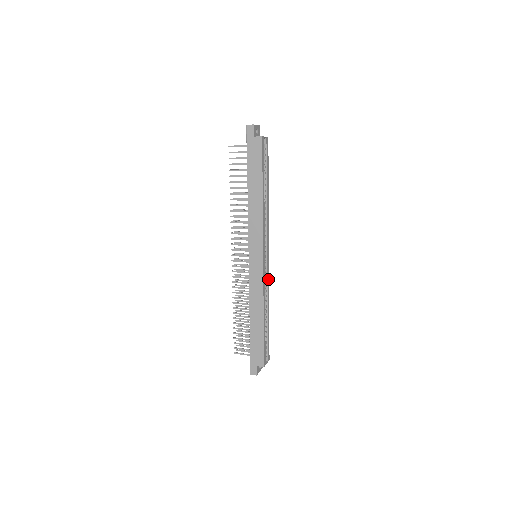
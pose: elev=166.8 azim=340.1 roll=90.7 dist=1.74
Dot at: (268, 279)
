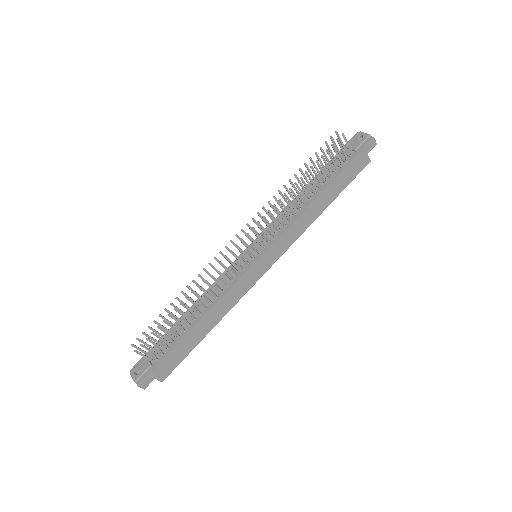
Dot at: occluded
